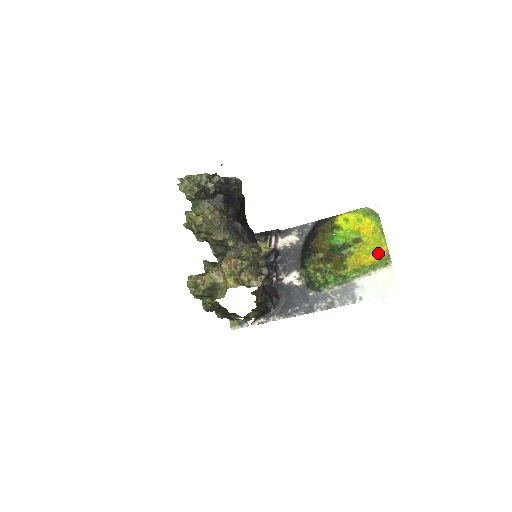
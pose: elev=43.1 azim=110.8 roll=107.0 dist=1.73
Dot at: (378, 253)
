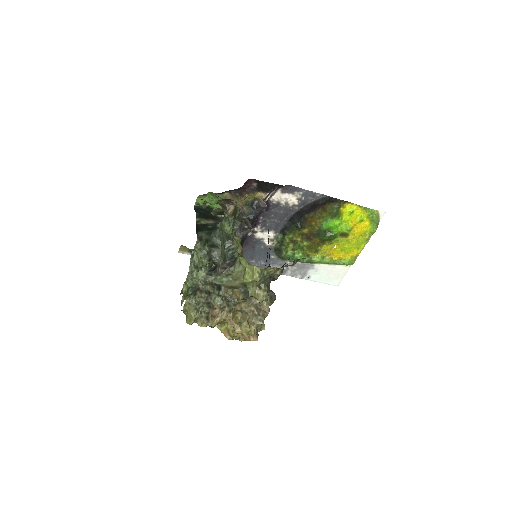
Dot at: (350, 253)
